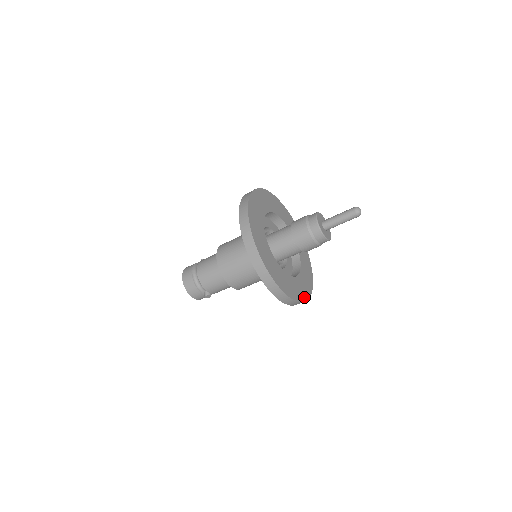
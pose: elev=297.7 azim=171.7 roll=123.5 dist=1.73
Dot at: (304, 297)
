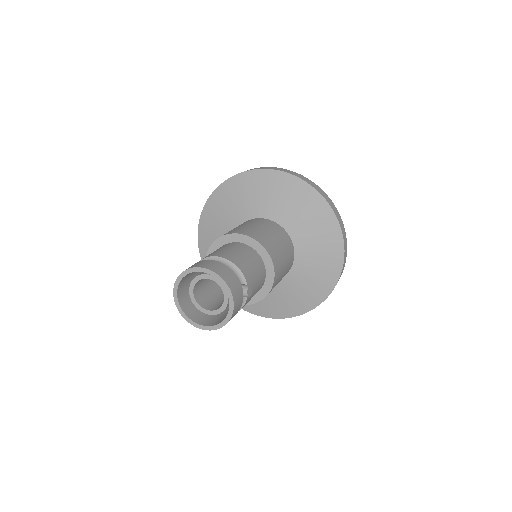
Dot at: occluded
